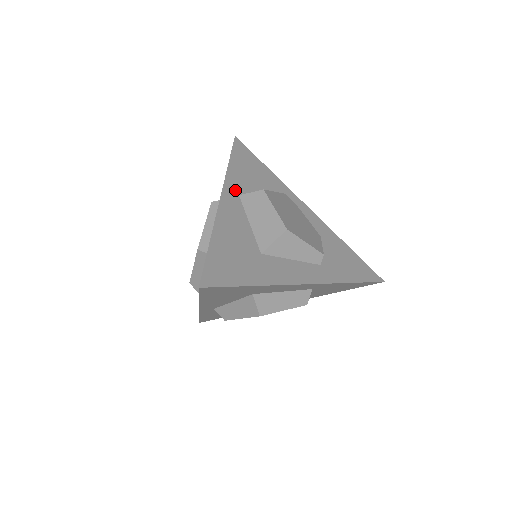
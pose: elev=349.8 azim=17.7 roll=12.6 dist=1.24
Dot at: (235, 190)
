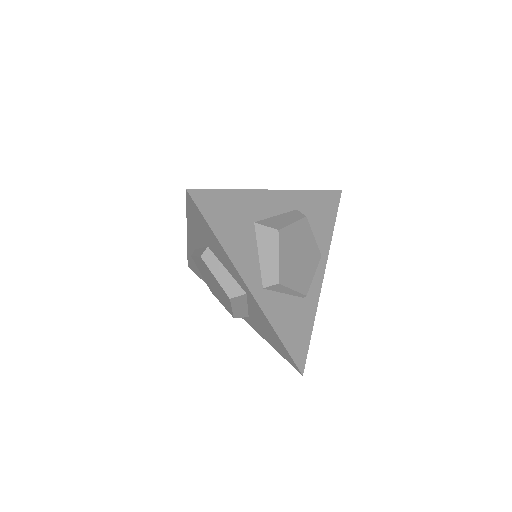
Dot at: occluded
